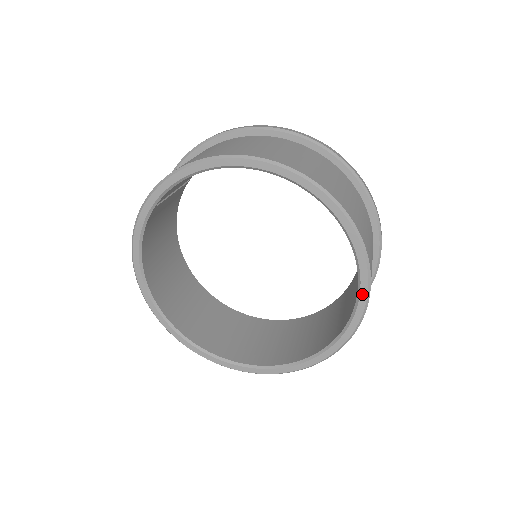
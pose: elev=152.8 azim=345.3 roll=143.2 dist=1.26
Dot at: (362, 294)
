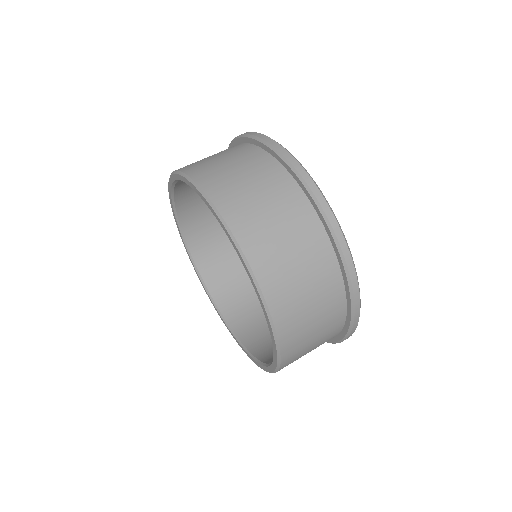
Dot at: (255, 361)
